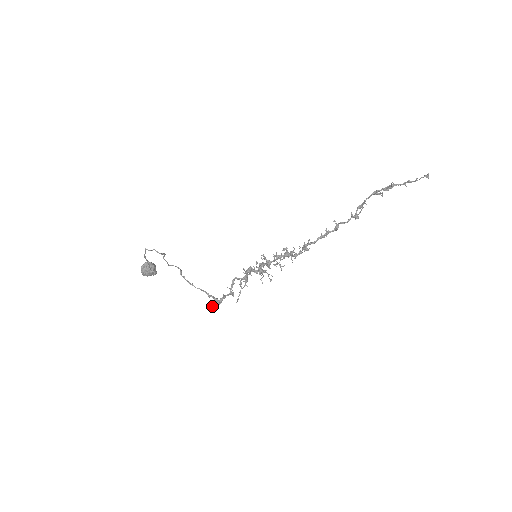
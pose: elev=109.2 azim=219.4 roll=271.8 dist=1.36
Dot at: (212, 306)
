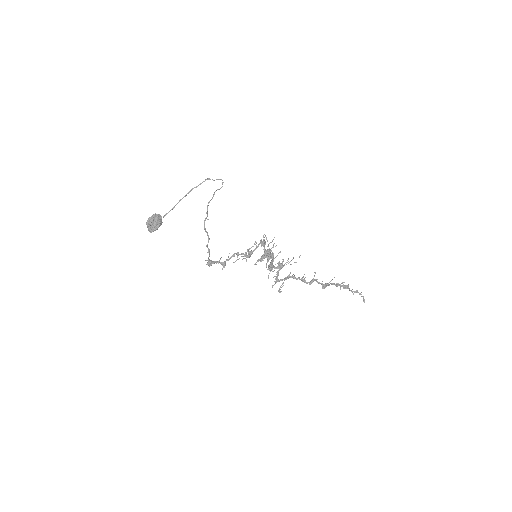
Dot at: (205, 260)
